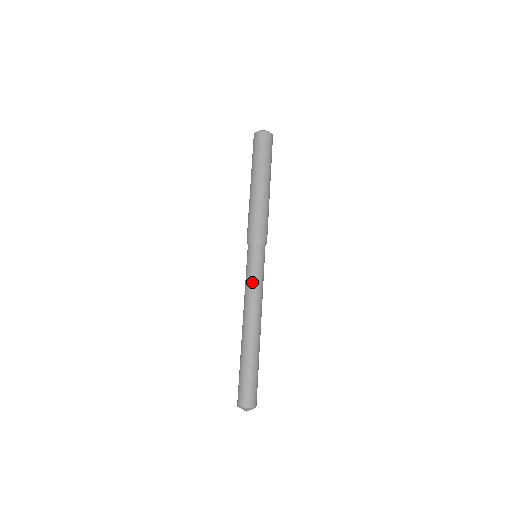
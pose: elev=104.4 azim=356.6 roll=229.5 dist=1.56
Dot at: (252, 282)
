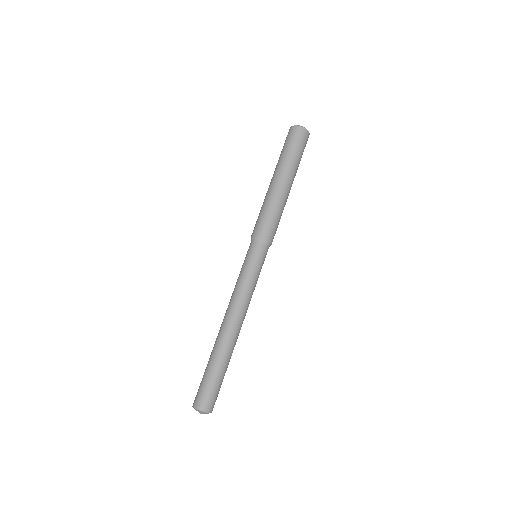
Dot at: (249, 284)
